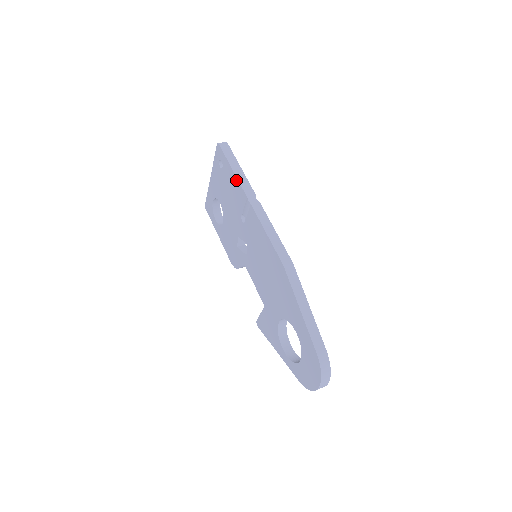
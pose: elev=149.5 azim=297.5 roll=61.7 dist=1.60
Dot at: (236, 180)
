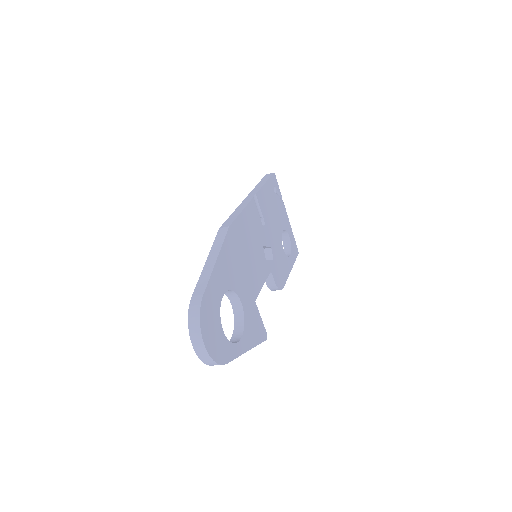
Dot at: occluded
